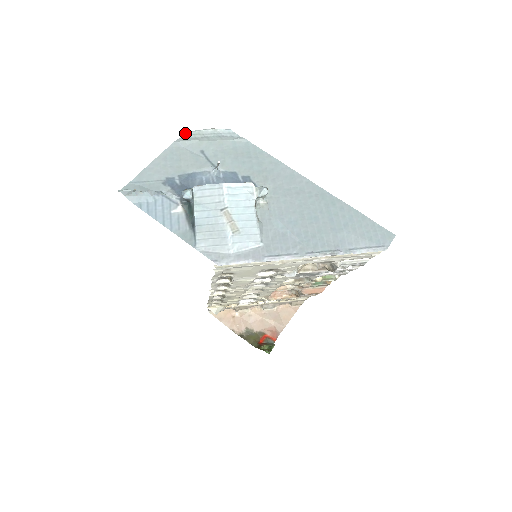
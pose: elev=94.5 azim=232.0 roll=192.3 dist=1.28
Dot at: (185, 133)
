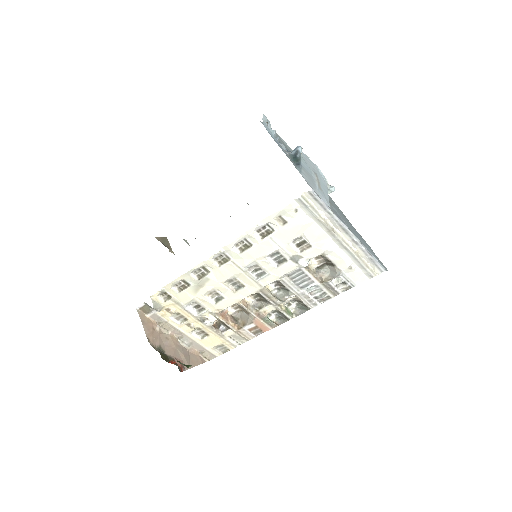
Dot at: occluded
